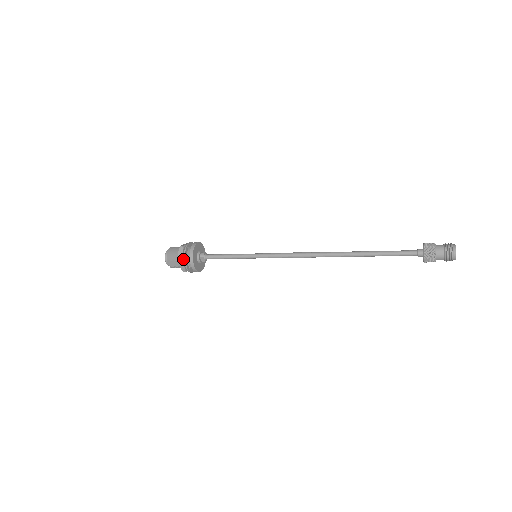
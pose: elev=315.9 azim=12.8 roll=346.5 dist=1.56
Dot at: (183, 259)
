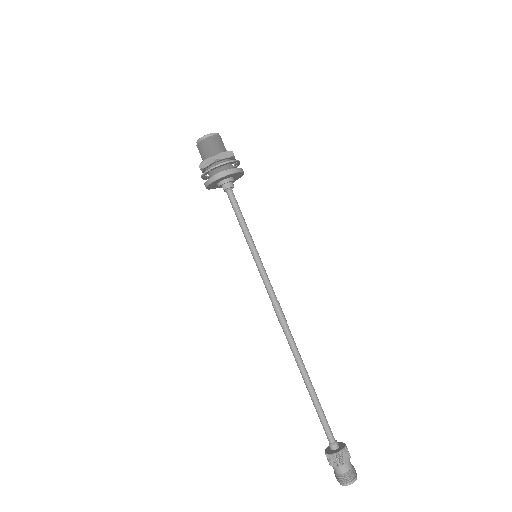
Dot at: (206, 168)
